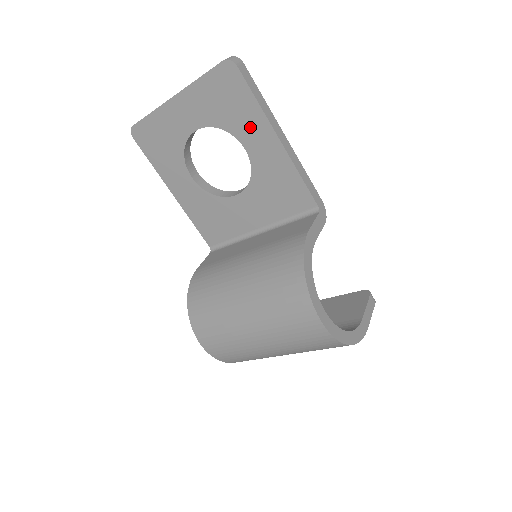
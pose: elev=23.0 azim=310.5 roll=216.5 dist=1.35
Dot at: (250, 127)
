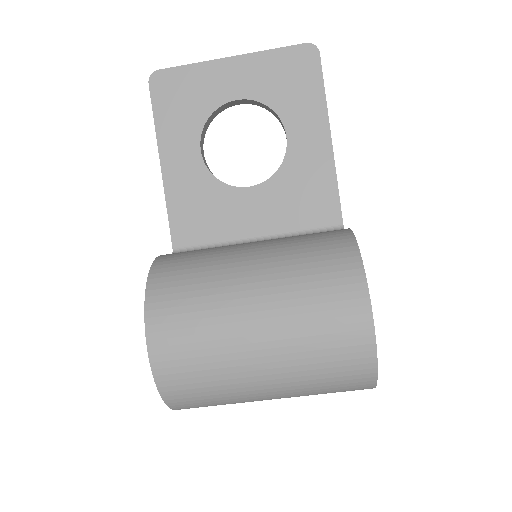
Dot at: (304, 115)
